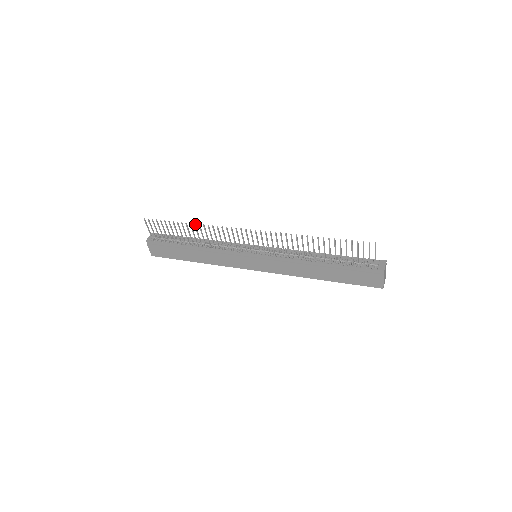
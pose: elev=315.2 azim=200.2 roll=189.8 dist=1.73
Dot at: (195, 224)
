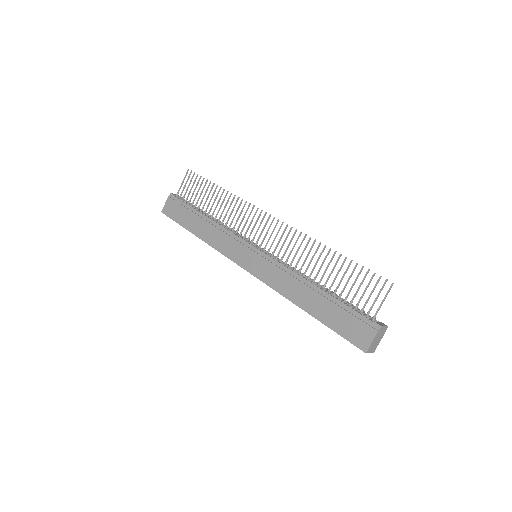
Dot at: occluded
